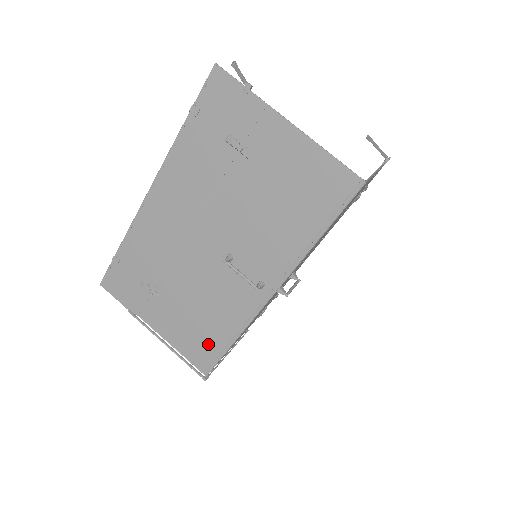
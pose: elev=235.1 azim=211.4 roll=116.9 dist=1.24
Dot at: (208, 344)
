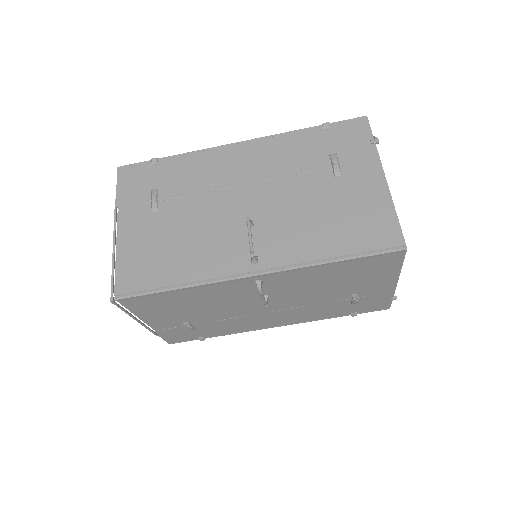
Dot at: (152, 273)
